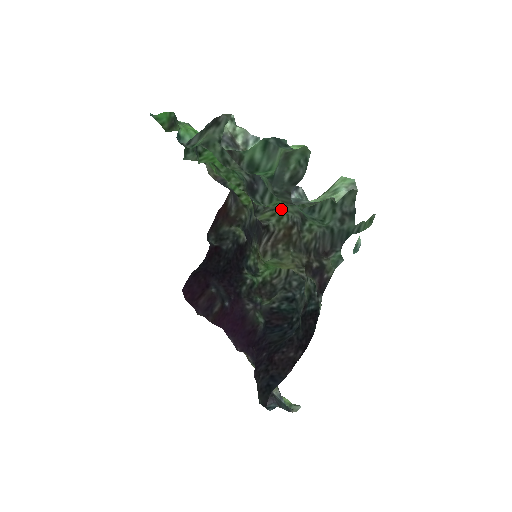
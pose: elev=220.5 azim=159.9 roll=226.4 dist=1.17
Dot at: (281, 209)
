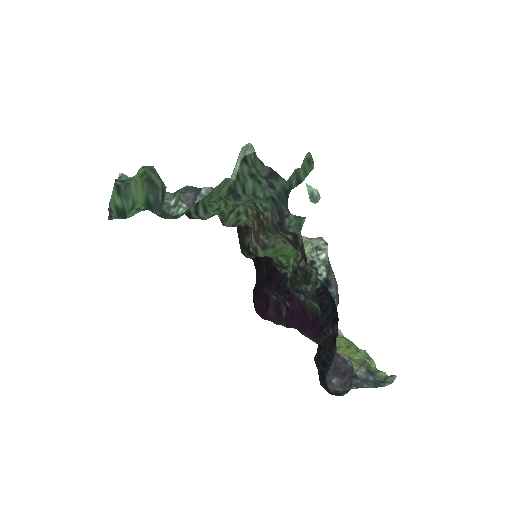
Dot at: (239, 205)
